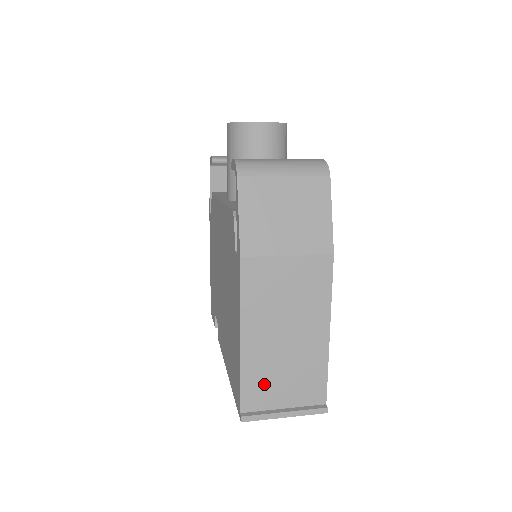
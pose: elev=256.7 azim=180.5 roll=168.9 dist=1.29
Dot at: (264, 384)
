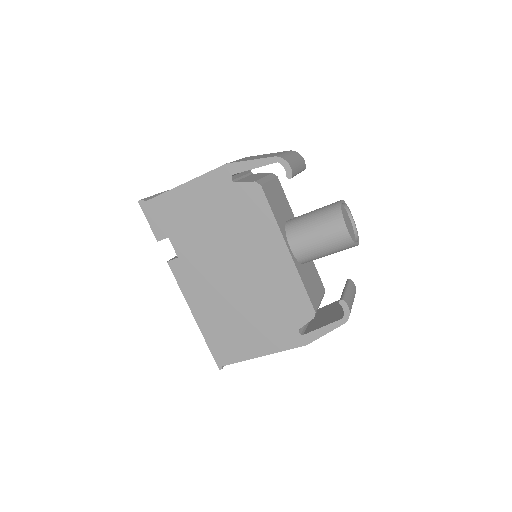
Dot at: occluded
